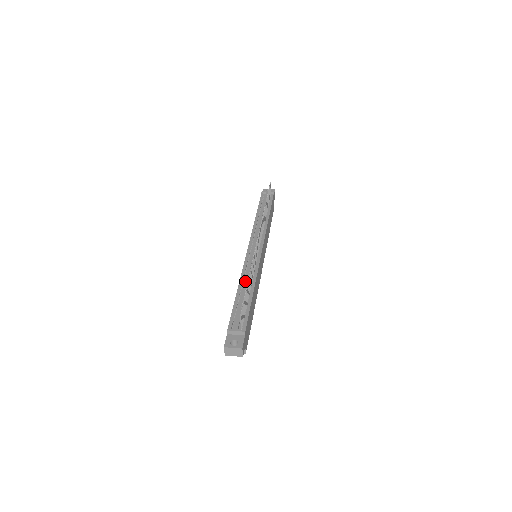
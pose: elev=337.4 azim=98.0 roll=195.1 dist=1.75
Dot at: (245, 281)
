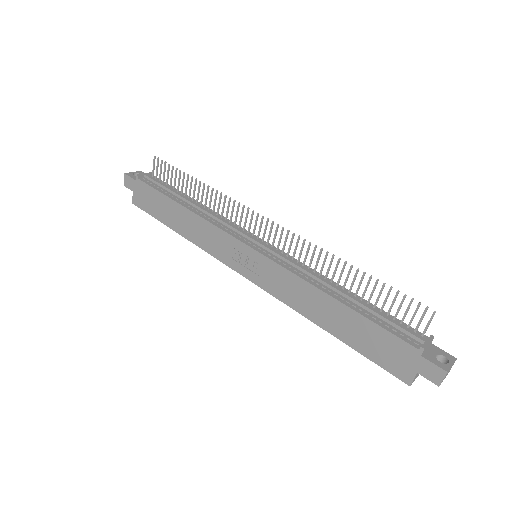
Dot at: (327, 283)
